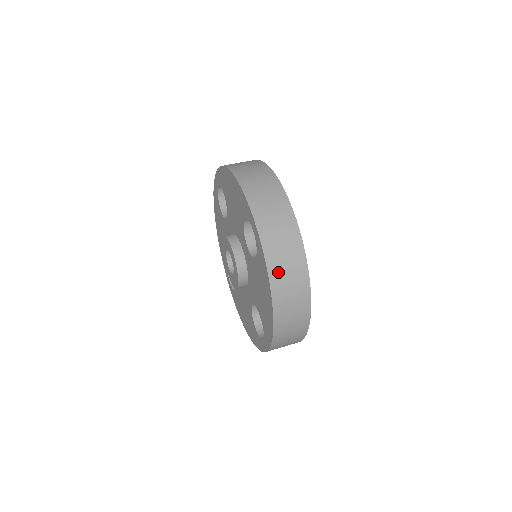
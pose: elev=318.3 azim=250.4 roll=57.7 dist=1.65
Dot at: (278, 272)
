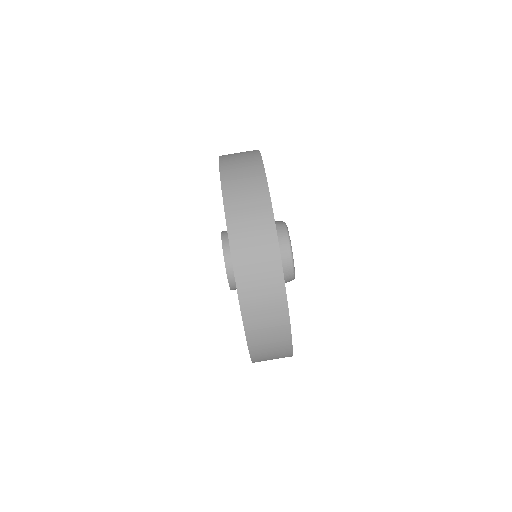
Dot at: occluded
